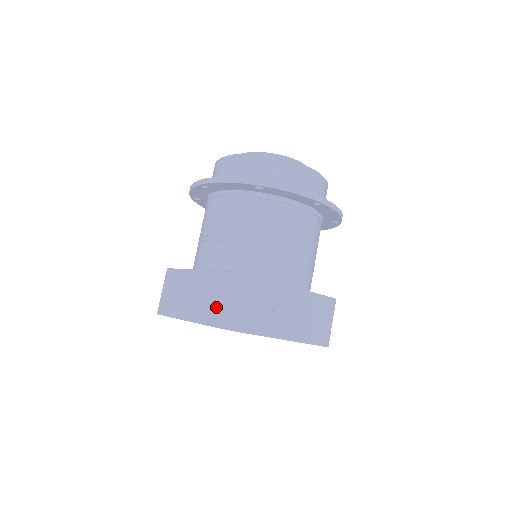
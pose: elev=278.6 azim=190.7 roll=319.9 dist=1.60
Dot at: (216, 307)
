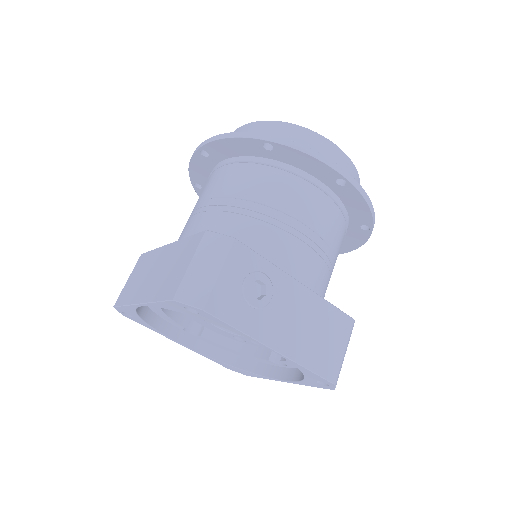
Dot at: (178, 275)
